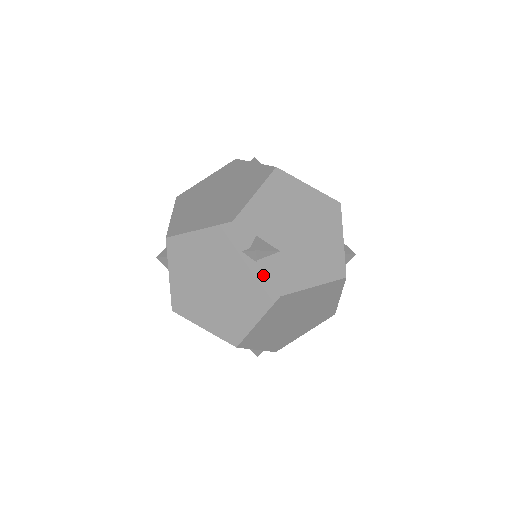
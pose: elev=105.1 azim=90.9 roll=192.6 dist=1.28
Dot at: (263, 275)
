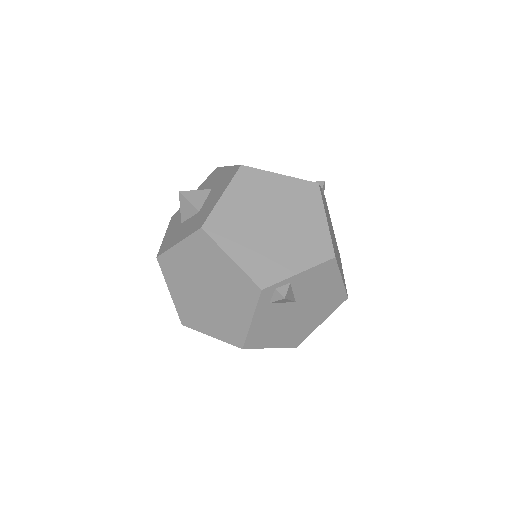
Dot at: occluded
